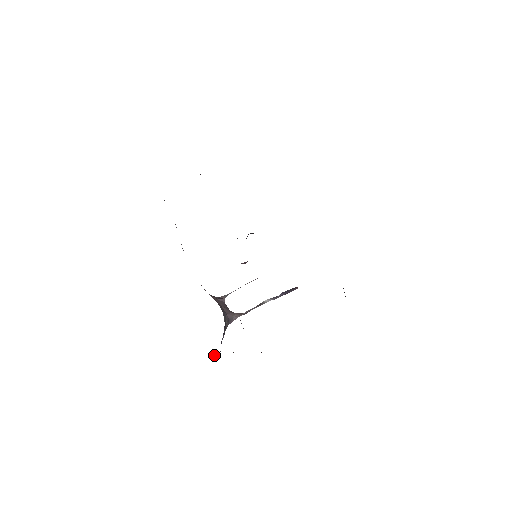
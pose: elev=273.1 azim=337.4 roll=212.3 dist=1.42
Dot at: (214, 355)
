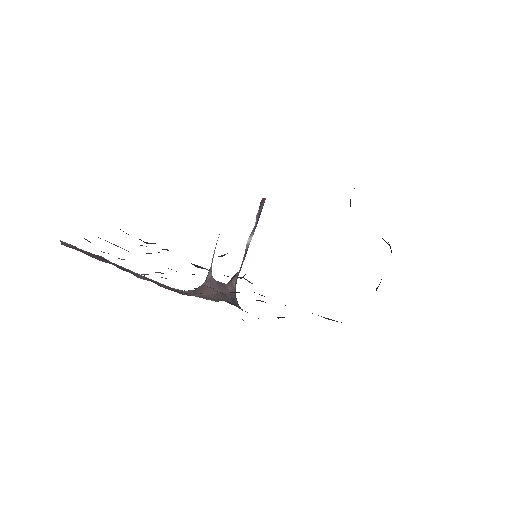
Dot at: occluded
